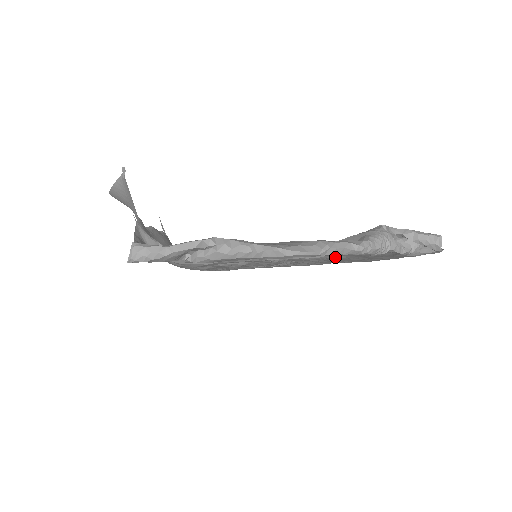
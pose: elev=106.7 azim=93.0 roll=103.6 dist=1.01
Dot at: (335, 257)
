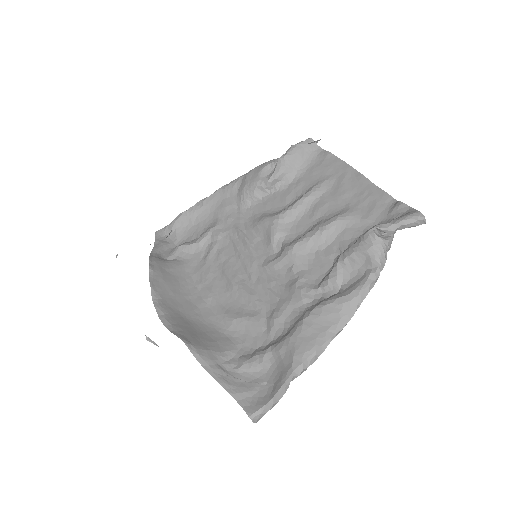
Dot at: occluded
